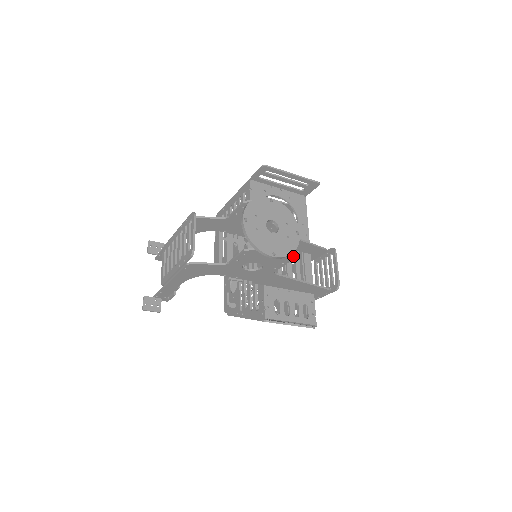
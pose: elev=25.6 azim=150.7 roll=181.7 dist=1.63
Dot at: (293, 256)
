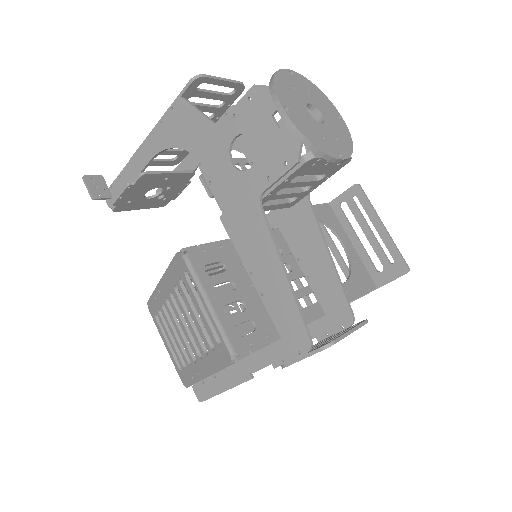
Dot at: (308, 157)
